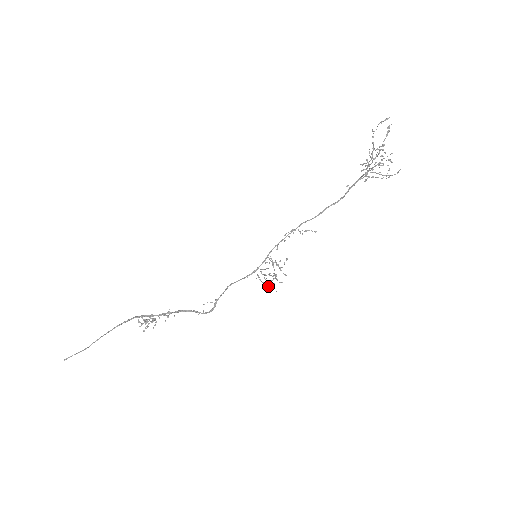
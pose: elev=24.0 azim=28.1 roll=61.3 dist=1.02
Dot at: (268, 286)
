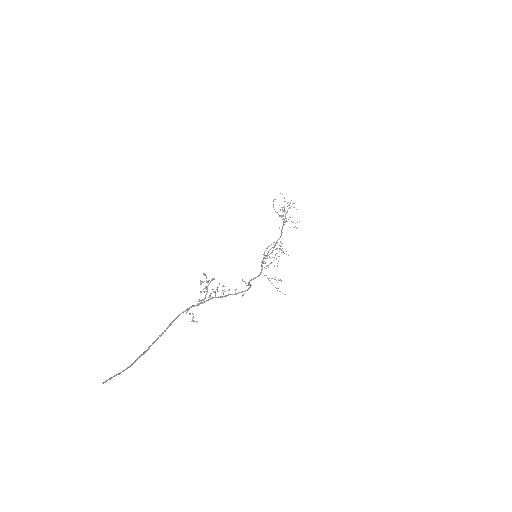
Dot at: (282, 252)
